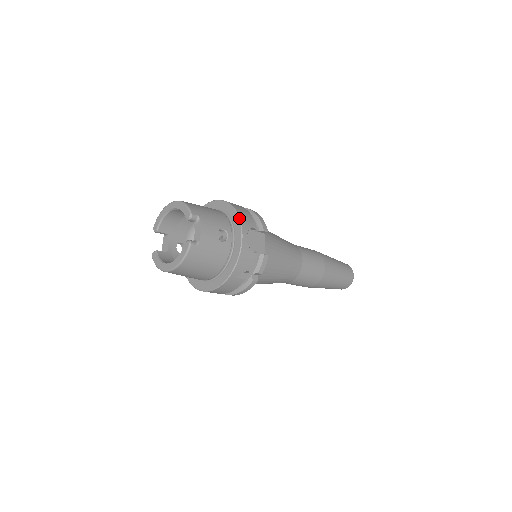
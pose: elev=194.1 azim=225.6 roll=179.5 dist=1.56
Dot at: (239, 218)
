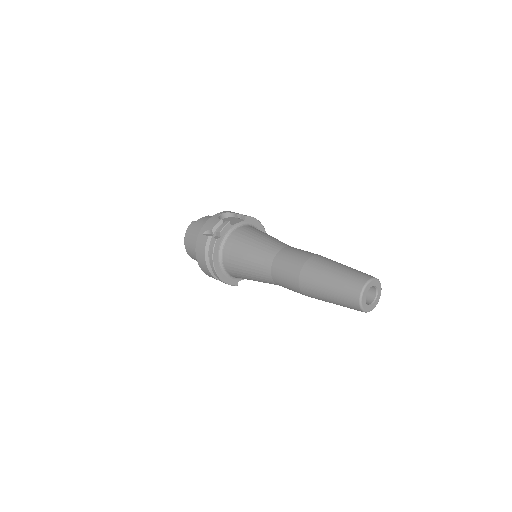
Dot at: occluded
